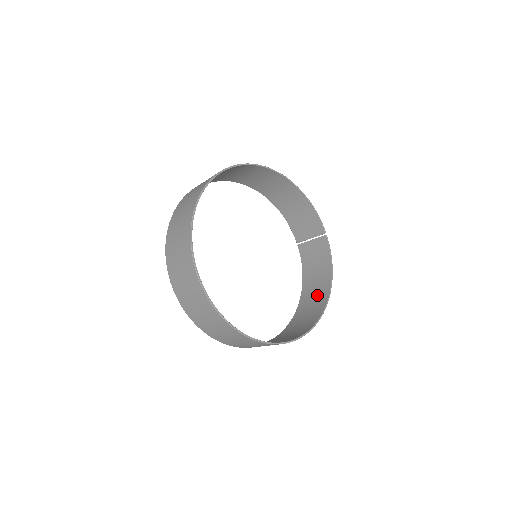
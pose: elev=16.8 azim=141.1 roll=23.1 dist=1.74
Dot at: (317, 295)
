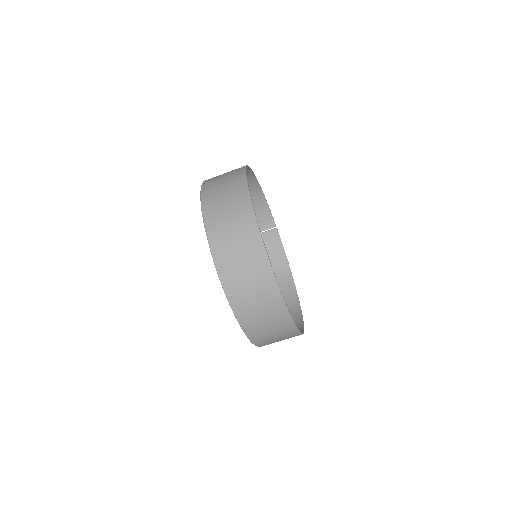
Dot at: (279, 283)
